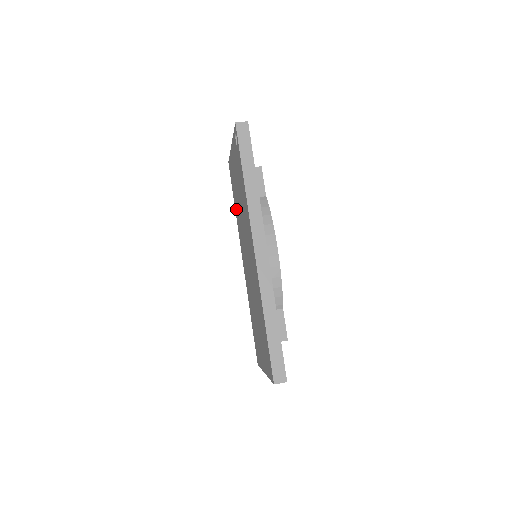
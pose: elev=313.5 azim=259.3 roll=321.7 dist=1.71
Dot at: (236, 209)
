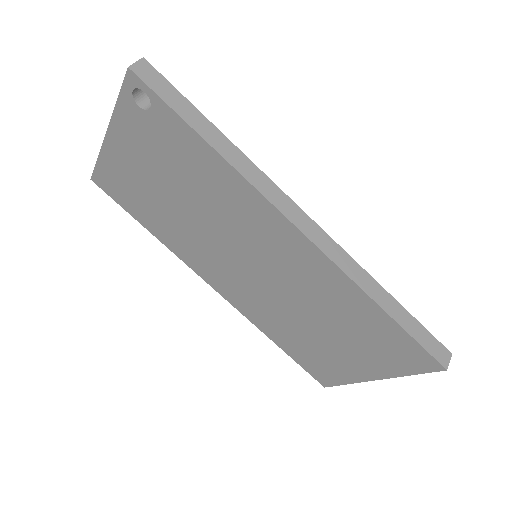
Dot at: (159, 228)
